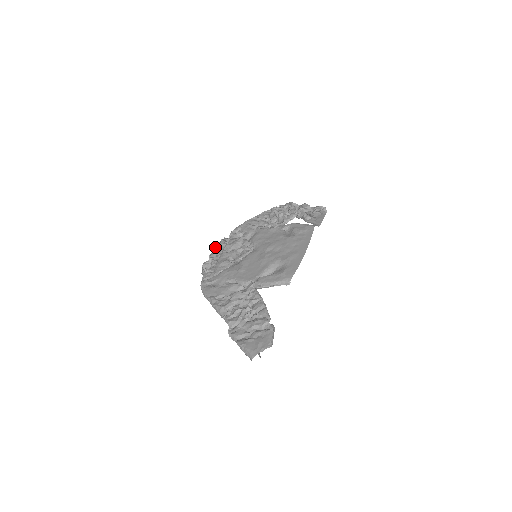
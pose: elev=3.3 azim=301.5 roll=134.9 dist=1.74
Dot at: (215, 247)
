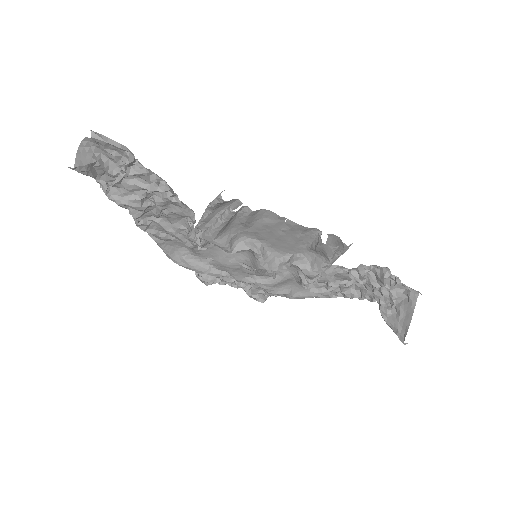
Dot at: occluded
